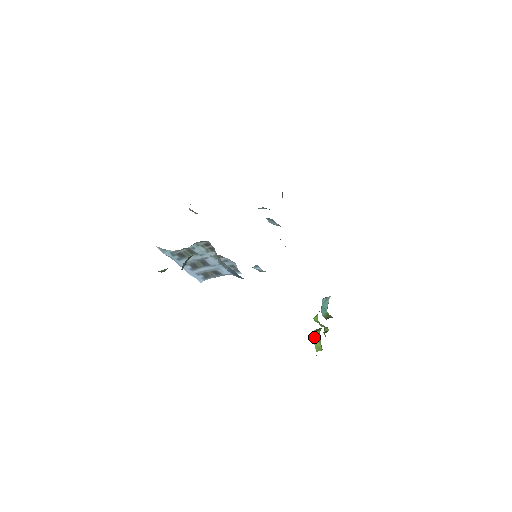
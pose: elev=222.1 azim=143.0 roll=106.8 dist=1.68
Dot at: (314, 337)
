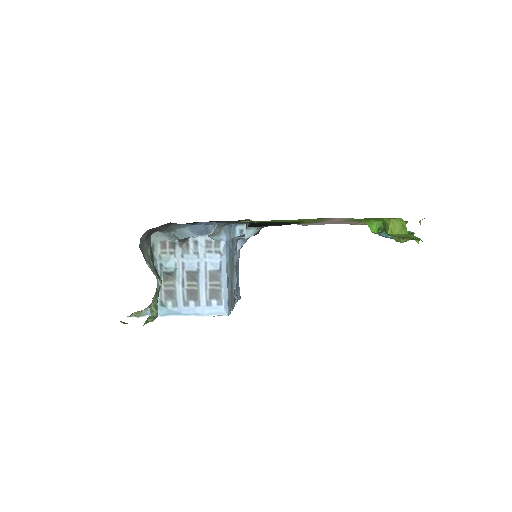
Dot at: (387, 231)
